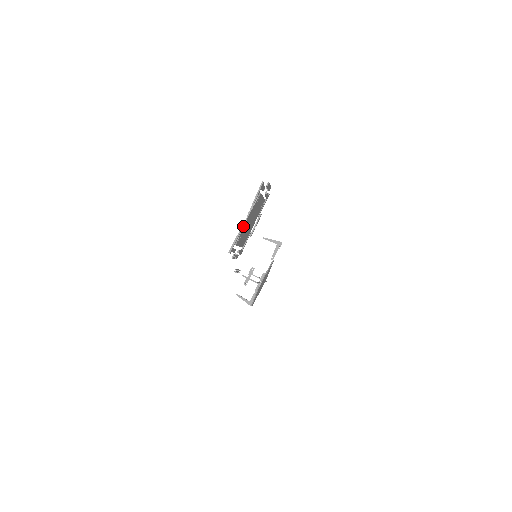
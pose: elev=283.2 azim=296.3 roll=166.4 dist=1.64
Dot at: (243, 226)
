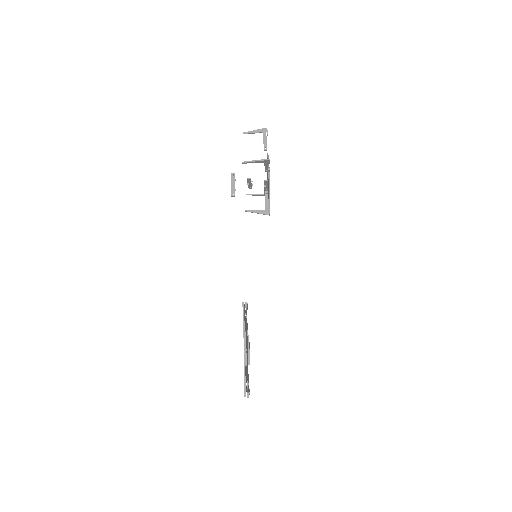
Dot at: occluded
